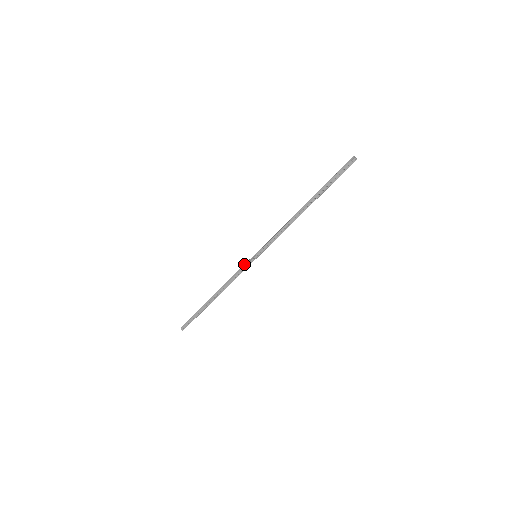
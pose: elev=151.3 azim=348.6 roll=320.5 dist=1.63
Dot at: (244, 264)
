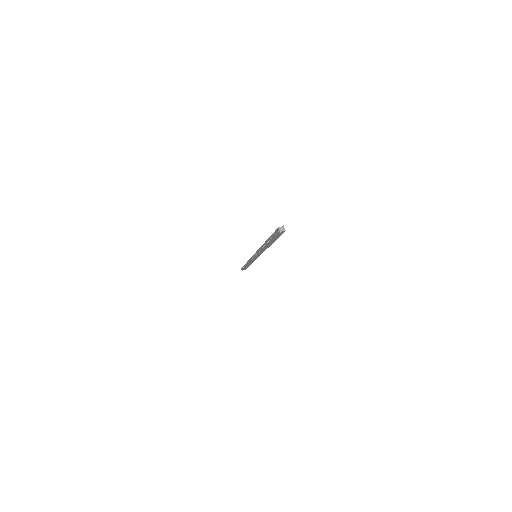
Dot at: occluded
